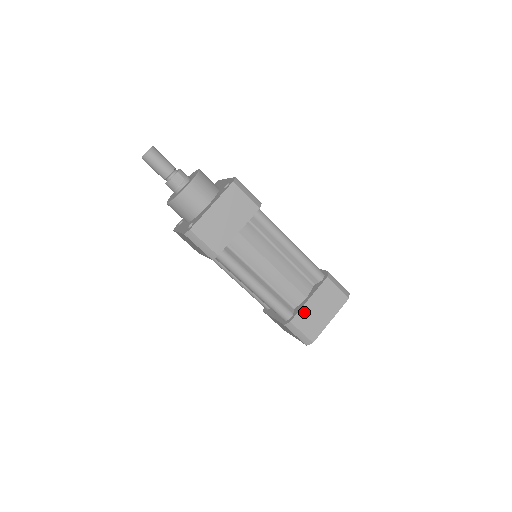
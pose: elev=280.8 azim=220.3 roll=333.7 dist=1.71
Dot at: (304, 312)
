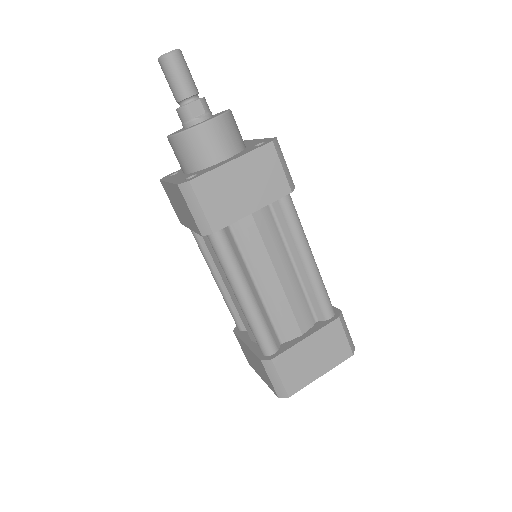
Dot at: (293, 353)
